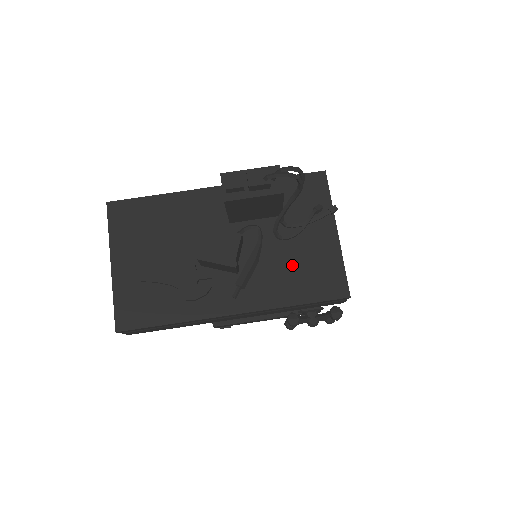
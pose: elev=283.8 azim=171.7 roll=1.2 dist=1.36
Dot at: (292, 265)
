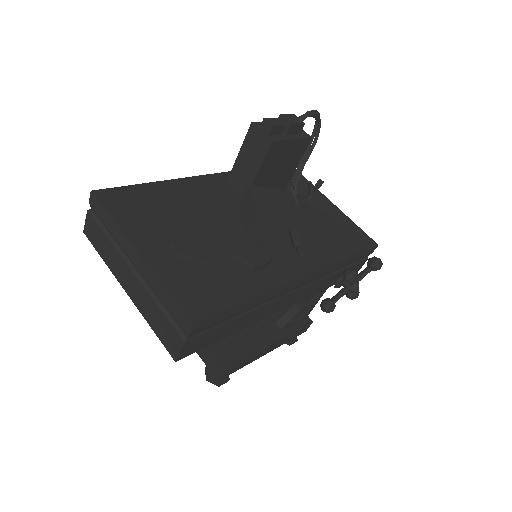
Dot at: (320, 228)
